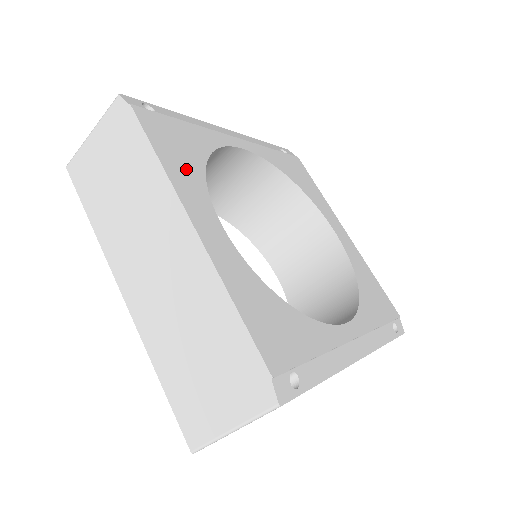
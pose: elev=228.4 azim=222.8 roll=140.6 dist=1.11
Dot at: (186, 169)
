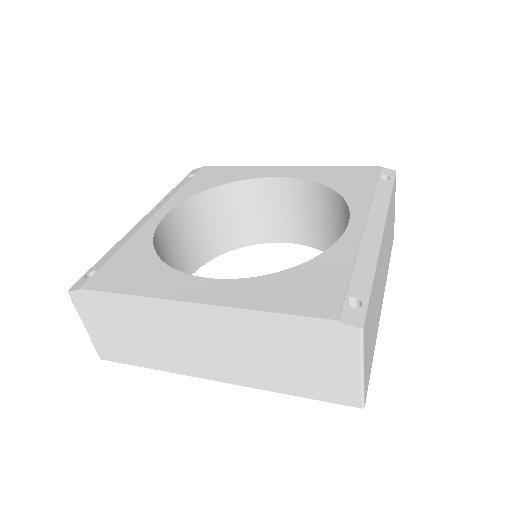
Dot at: (151, 277)
